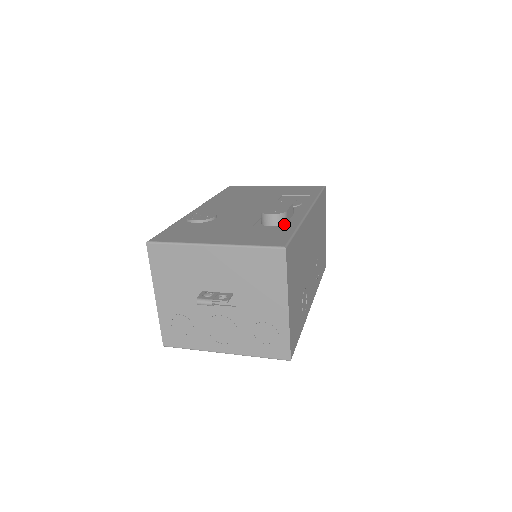
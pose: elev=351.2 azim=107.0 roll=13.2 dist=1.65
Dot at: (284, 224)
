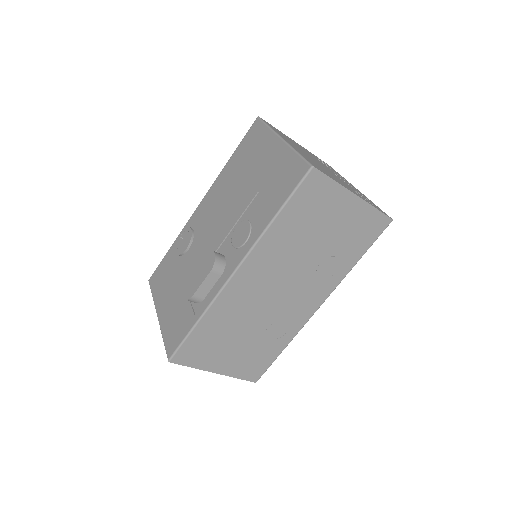
Dot at: (200, 302)
